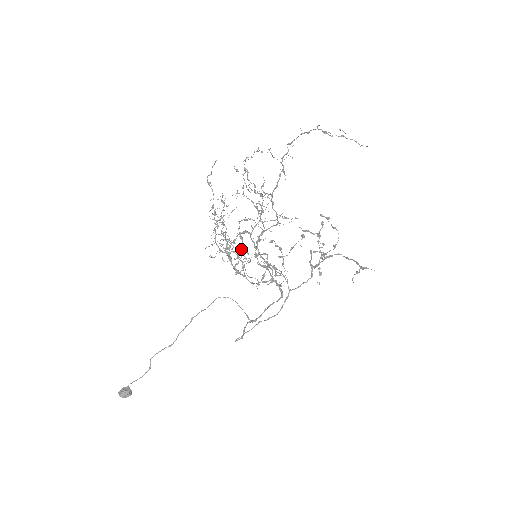
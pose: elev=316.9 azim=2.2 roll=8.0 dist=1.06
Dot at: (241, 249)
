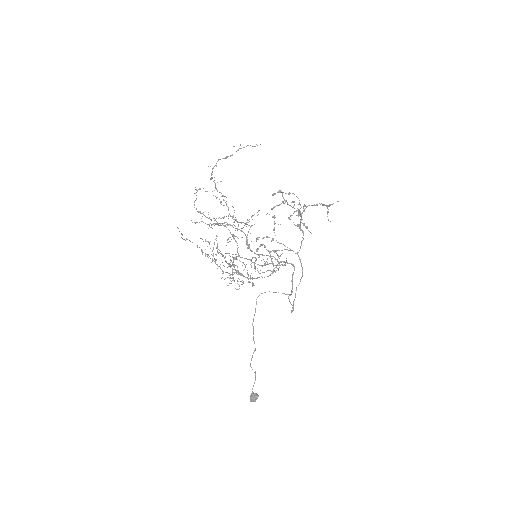
Dot at: (242, 265)
